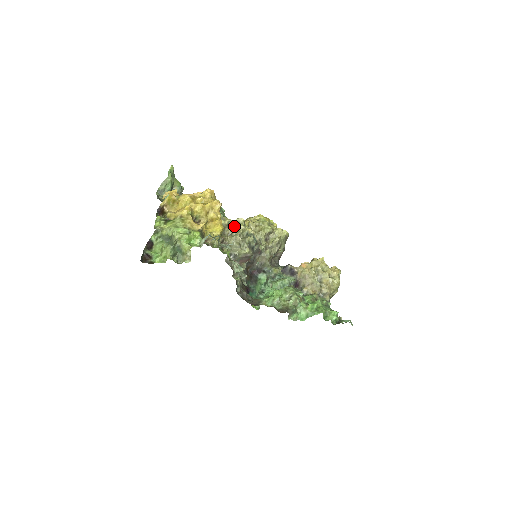
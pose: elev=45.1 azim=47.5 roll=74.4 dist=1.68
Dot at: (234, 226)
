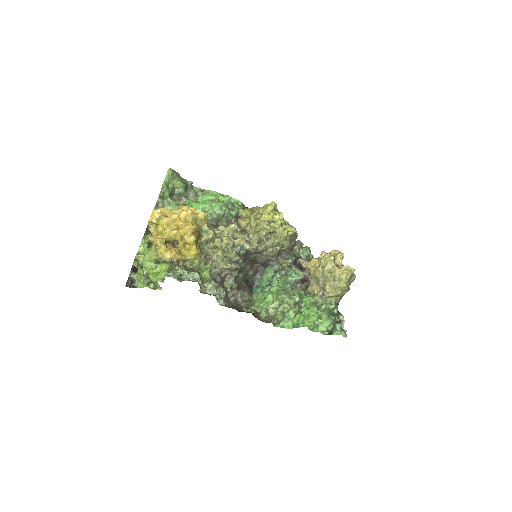
Dot at: (219, 239)
